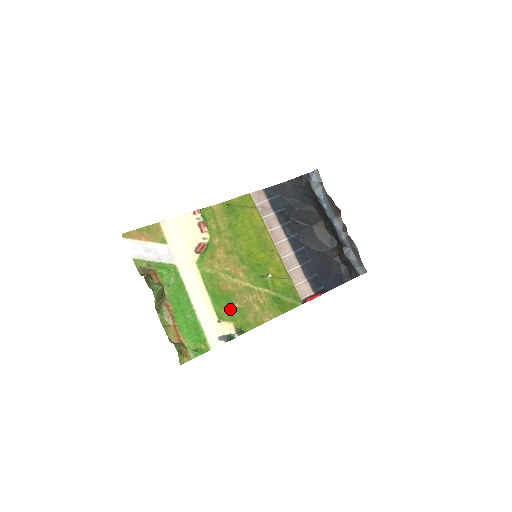
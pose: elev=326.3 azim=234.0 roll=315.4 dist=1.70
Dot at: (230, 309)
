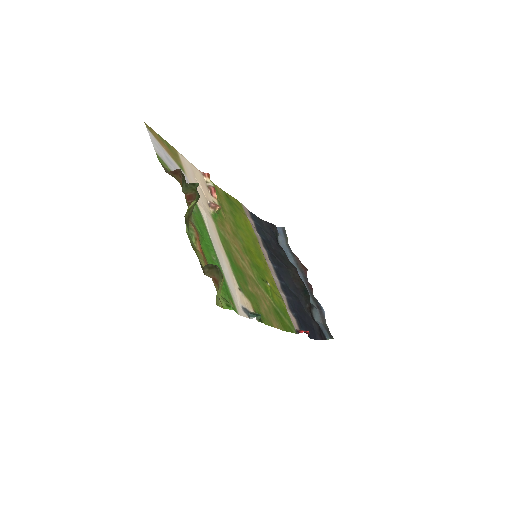
Dot at: (245, 286)
